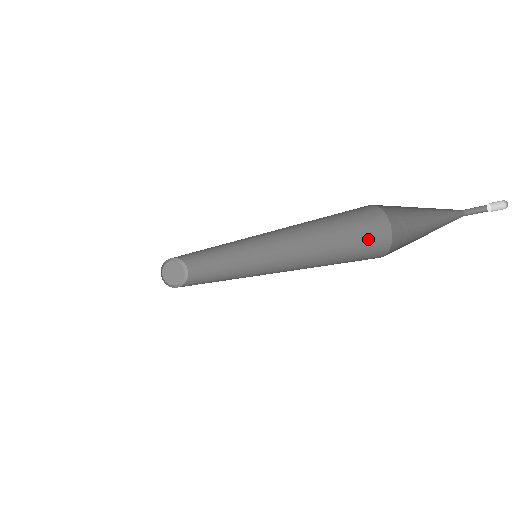
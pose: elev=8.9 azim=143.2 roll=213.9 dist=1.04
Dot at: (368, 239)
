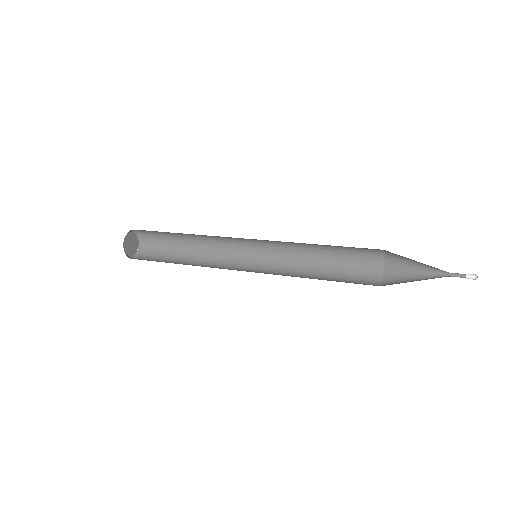
Dot at: (363, 251)
